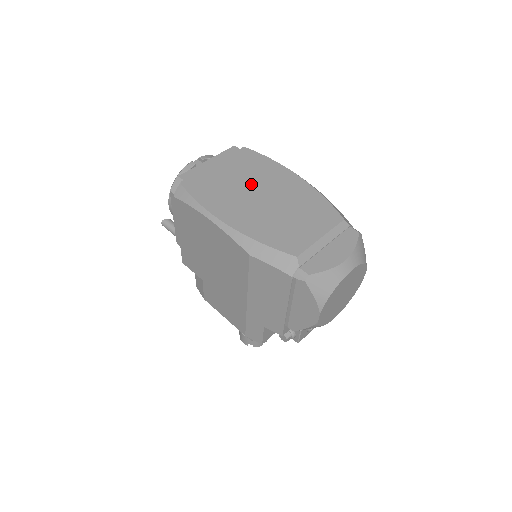
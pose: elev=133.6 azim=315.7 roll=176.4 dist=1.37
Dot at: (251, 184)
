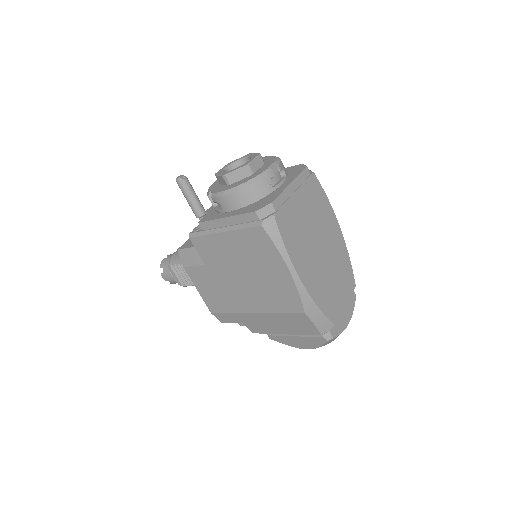
Dot at: (316, 231)
